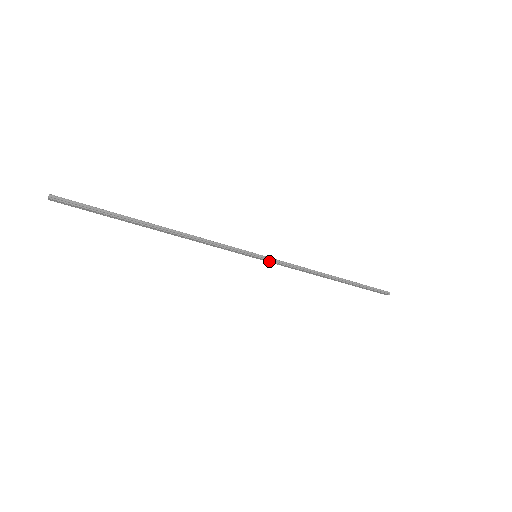
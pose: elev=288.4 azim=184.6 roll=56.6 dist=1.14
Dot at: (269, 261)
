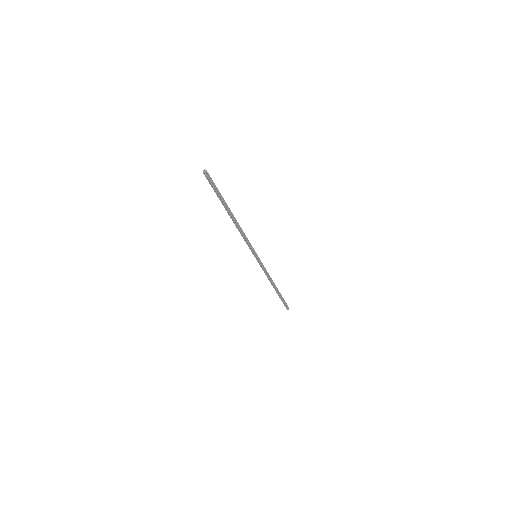
Dot at: (260, 262)
